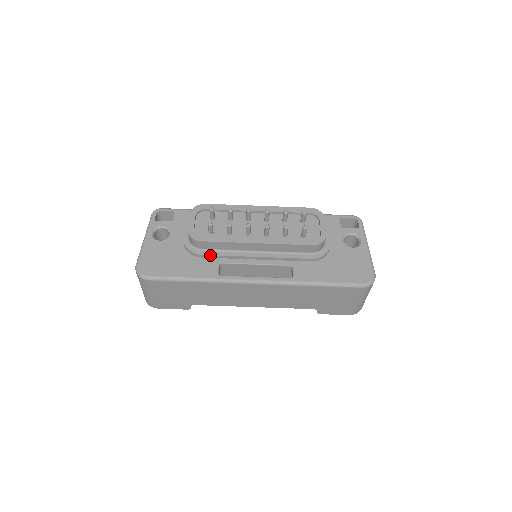
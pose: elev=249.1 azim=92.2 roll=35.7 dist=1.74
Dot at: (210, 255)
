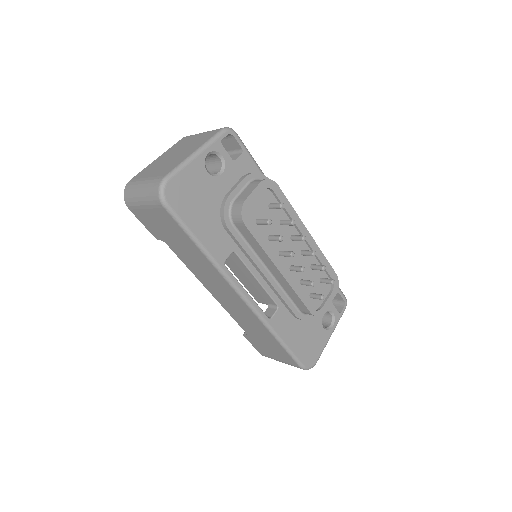
Dot at: (235, 238)
